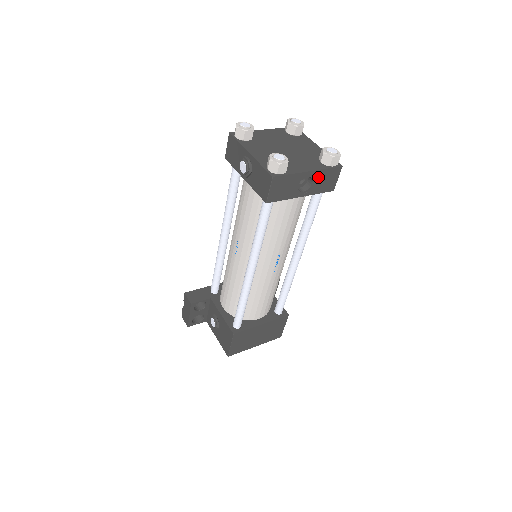
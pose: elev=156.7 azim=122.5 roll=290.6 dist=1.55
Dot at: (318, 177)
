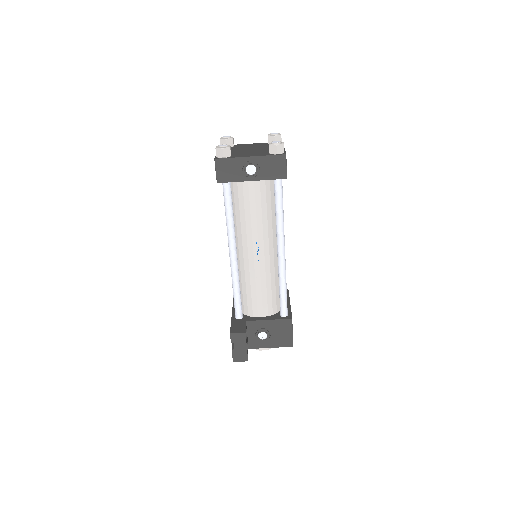
Dot at: occluded
